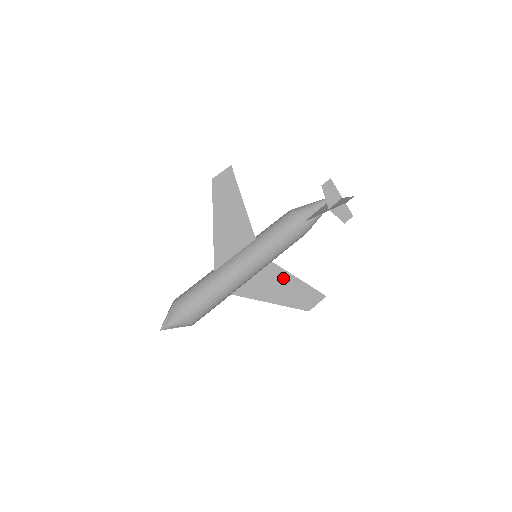
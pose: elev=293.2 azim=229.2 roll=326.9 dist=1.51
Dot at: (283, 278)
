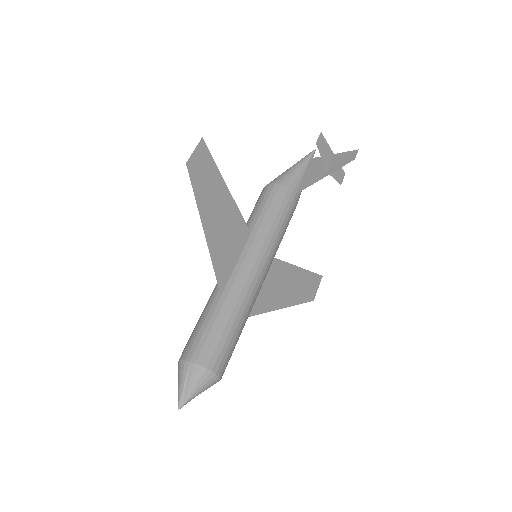
Dot at: (285, 272)
